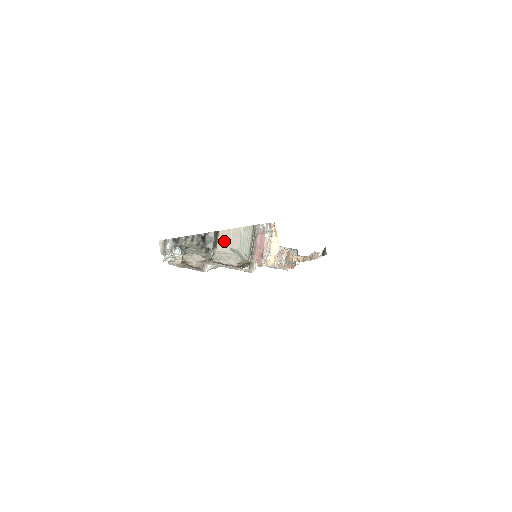
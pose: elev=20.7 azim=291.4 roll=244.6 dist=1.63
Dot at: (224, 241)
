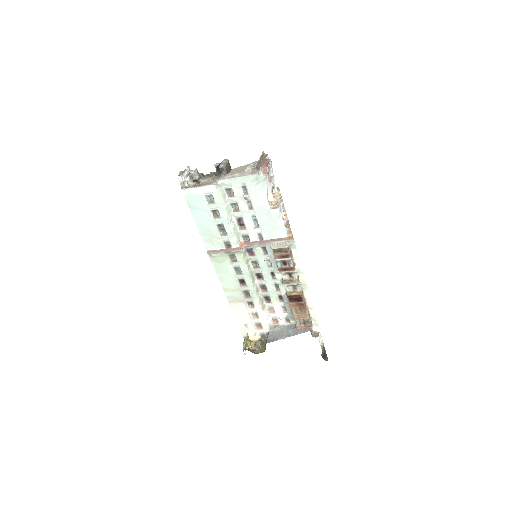
Dot at: (235, 172)
